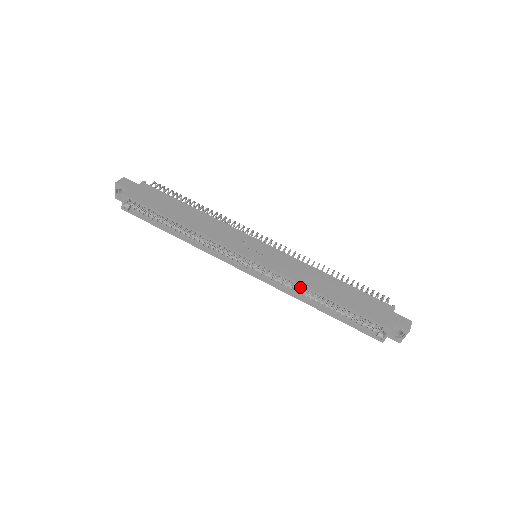
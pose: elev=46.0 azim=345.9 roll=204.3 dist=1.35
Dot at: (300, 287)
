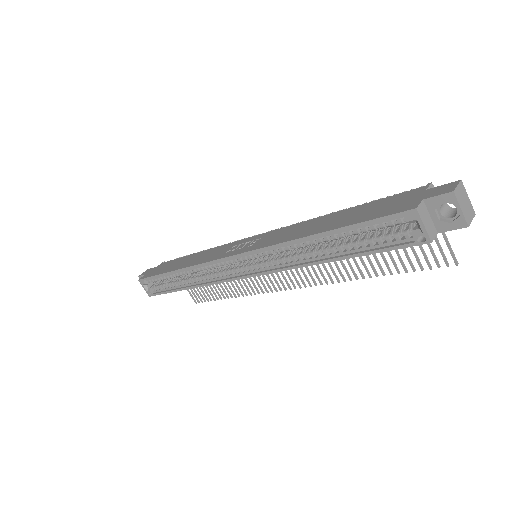
Dot at: occluded
